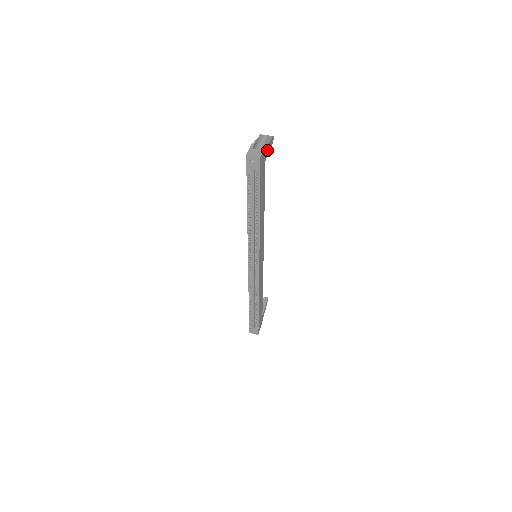
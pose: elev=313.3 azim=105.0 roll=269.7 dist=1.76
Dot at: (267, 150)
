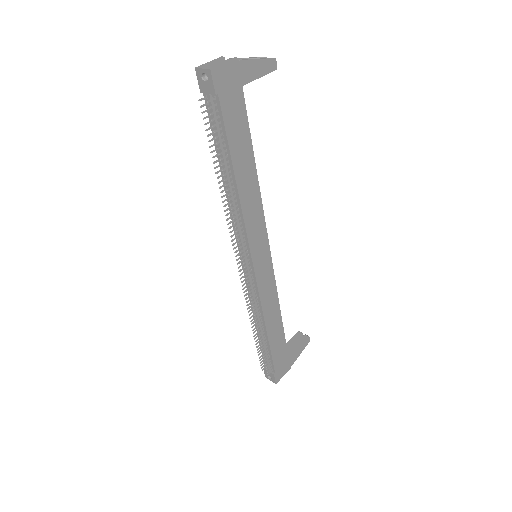
Dot at: (249, 71)
